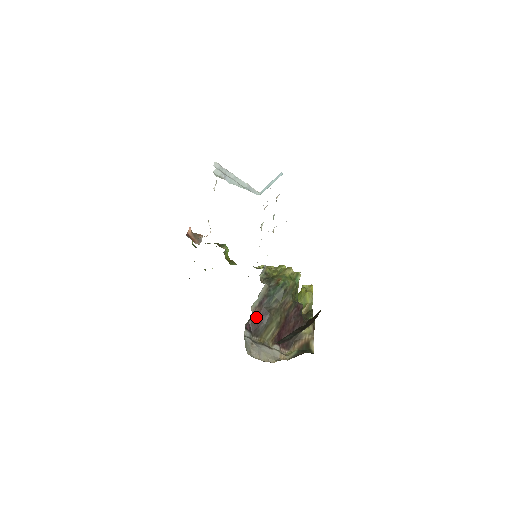
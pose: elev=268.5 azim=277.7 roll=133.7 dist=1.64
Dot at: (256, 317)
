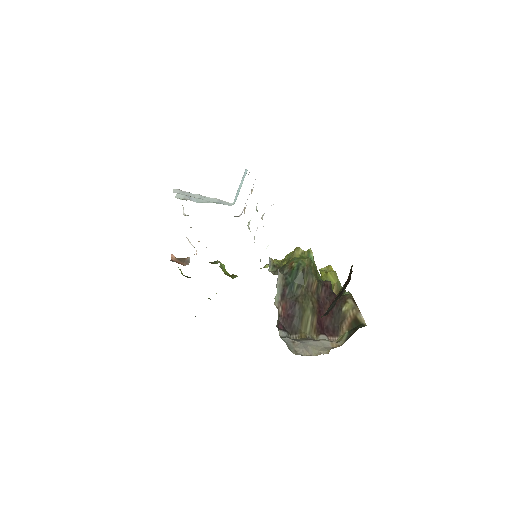
Dot at: (285, 313)
